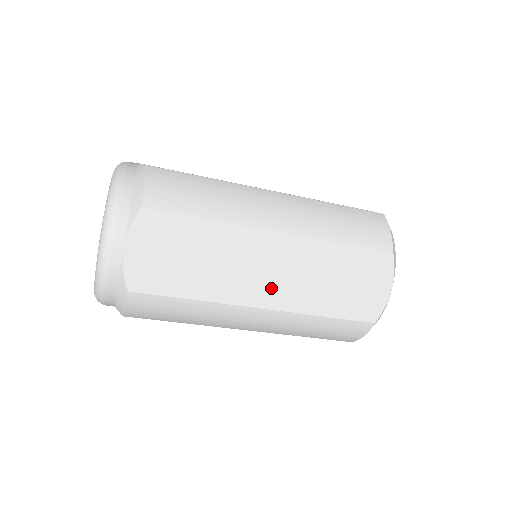
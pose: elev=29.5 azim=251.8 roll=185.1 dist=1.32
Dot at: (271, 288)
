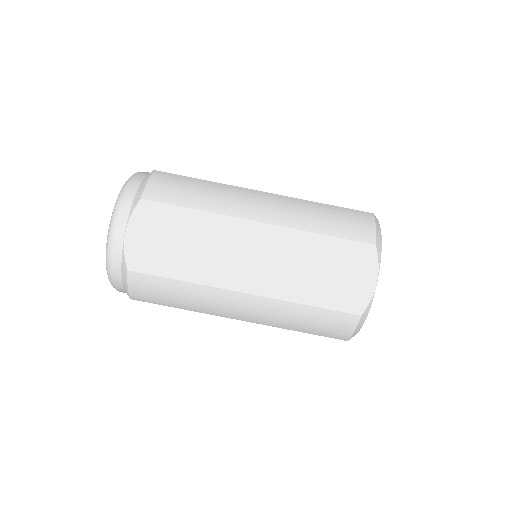
Dot at: occluded
